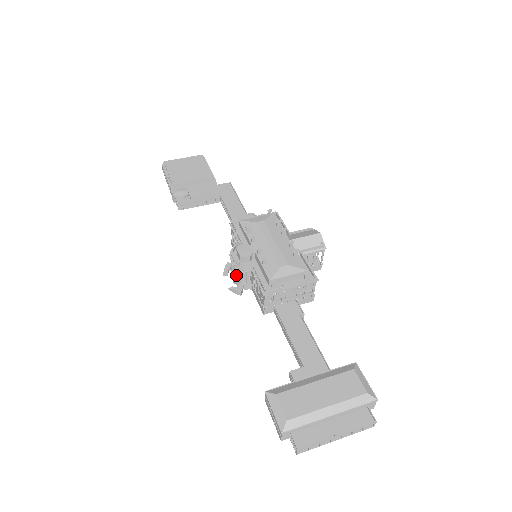
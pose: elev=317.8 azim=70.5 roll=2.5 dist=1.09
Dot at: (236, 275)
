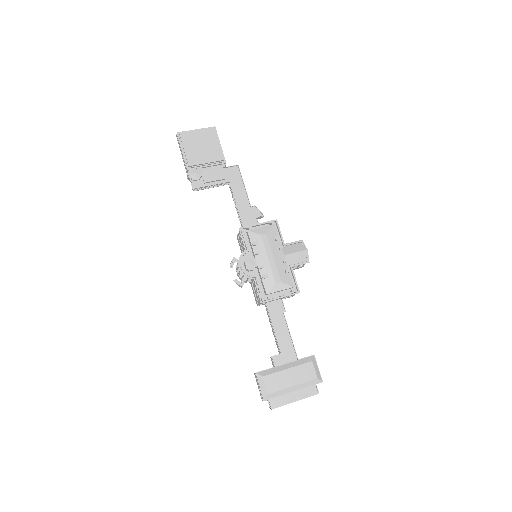
Dot at: (240, 272)
